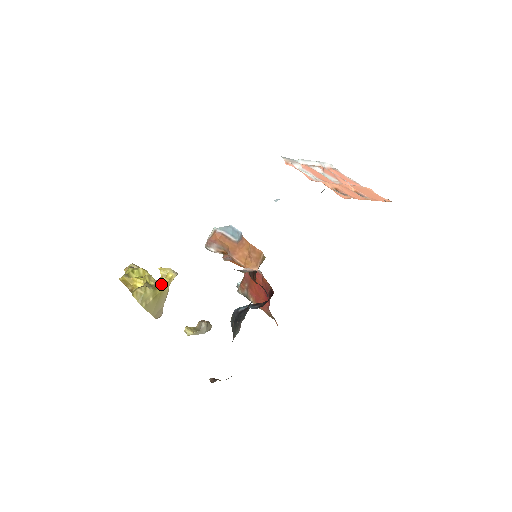
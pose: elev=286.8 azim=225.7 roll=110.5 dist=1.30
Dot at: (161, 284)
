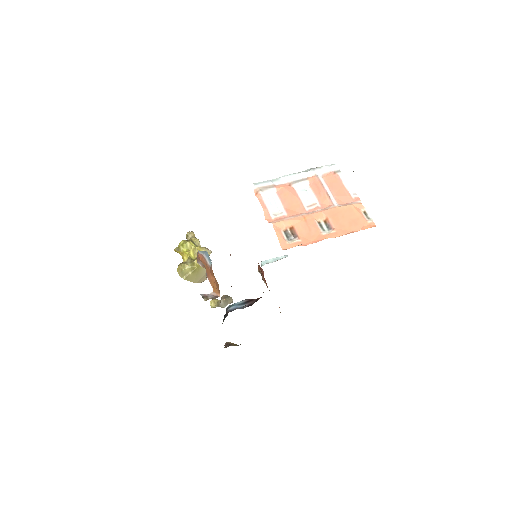
Dot at: occluded
